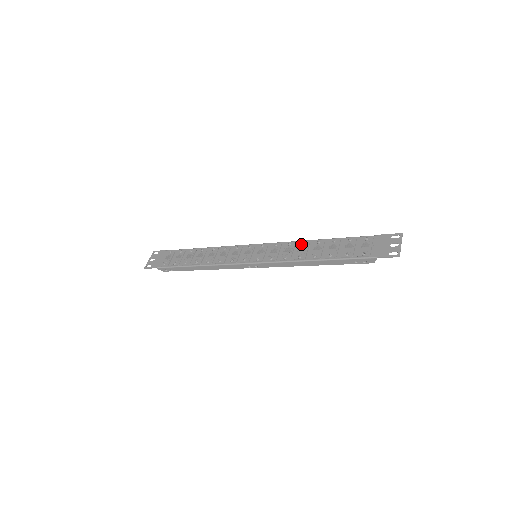
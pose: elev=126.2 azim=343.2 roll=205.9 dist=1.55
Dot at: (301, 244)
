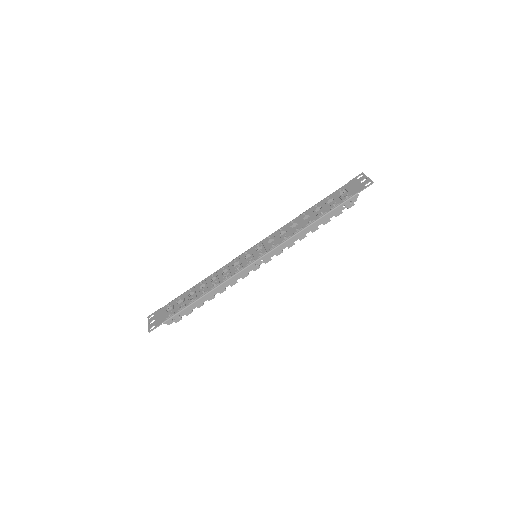
Dot at: (290, 223)
